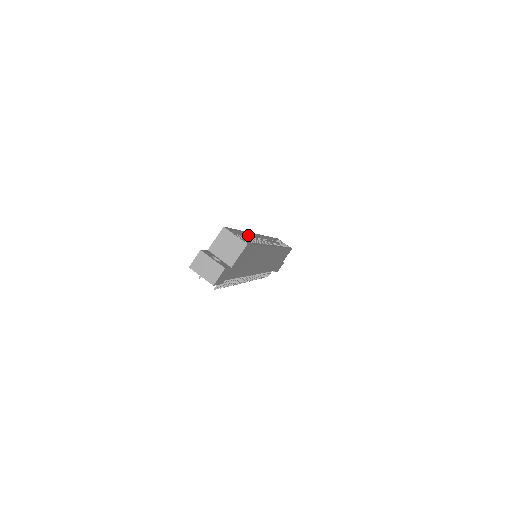
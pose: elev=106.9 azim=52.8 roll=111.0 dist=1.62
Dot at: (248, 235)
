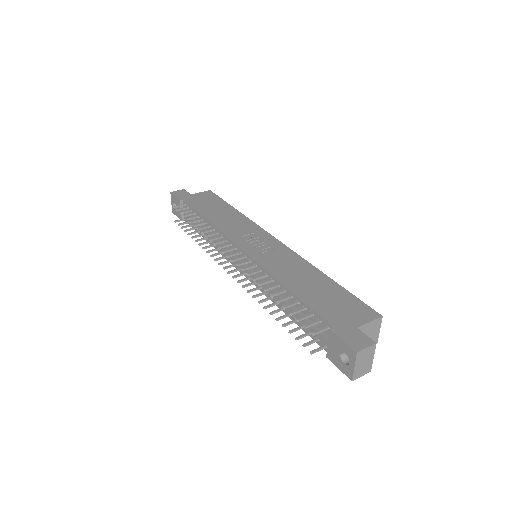
Dot at: (307, 266)
